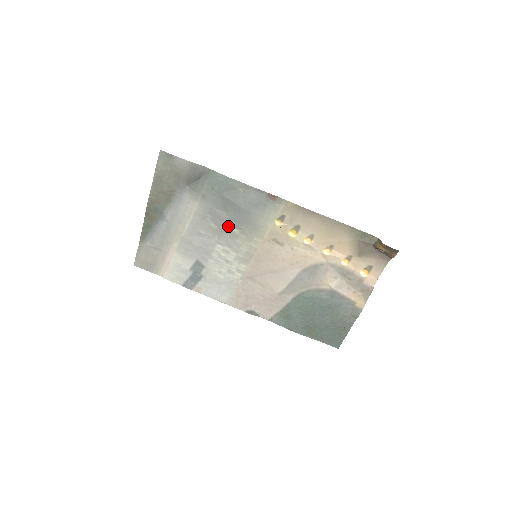
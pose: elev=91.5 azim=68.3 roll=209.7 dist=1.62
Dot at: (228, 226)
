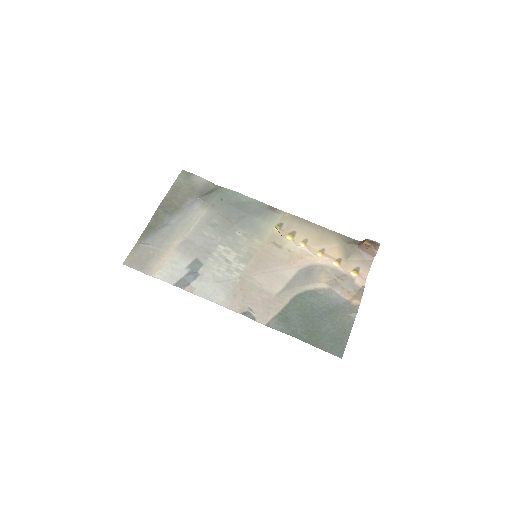
Dot at: (232, 229)
